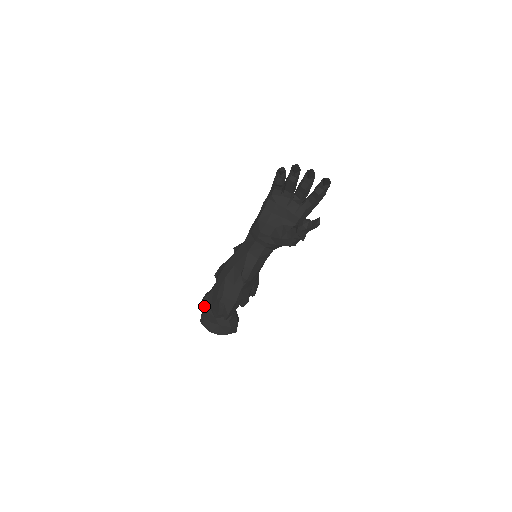
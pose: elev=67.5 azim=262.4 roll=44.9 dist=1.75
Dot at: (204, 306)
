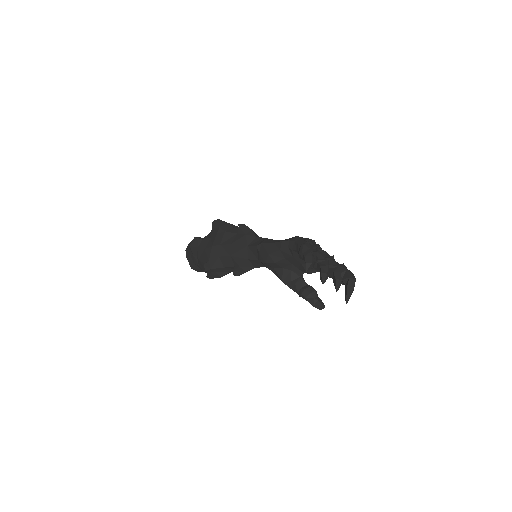
Dot at: (192, 251)
